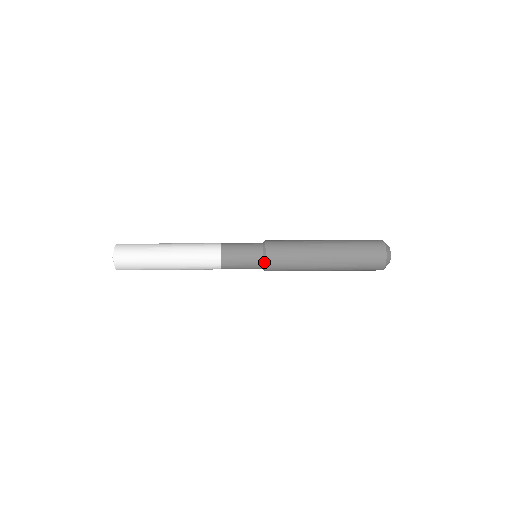
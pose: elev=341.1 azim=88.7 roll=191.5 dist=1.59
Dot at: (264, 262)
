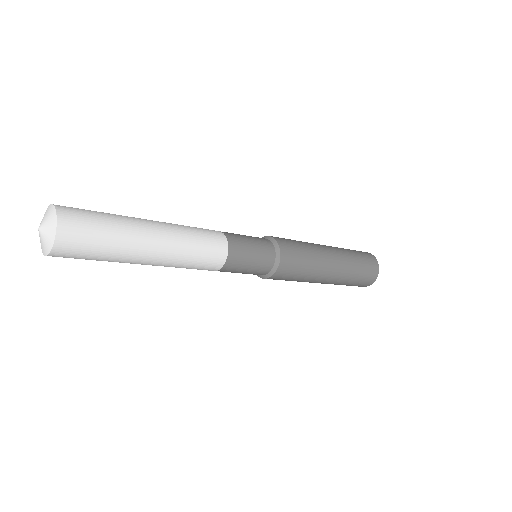
Dot at: (276, 264)
